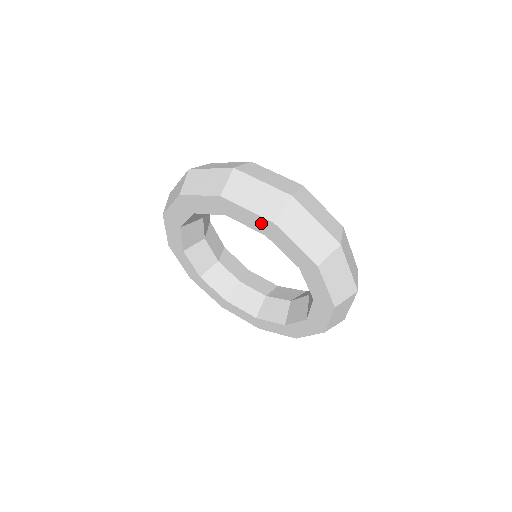
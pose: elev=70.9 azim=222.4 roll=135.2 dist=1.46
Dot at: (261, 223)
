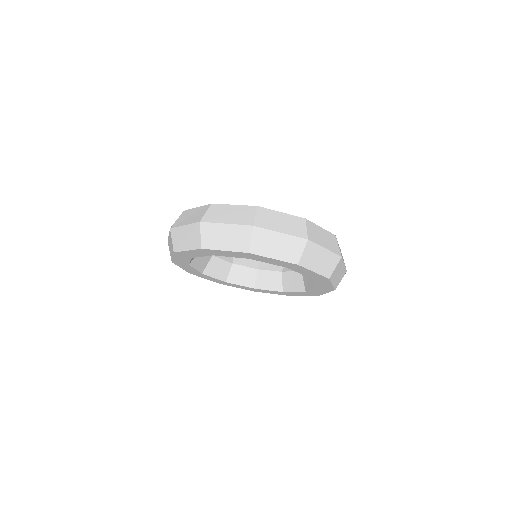
Dot at: (327, 287)
